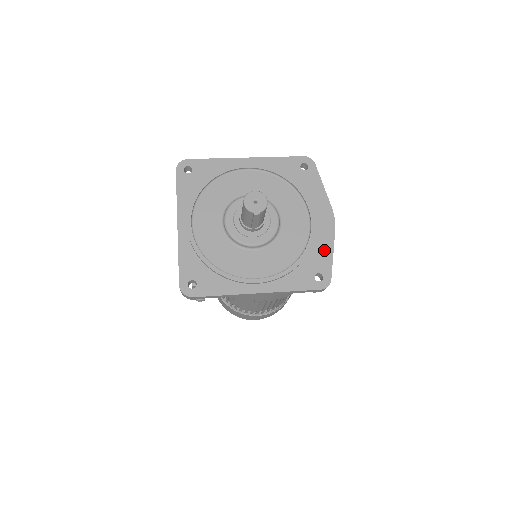
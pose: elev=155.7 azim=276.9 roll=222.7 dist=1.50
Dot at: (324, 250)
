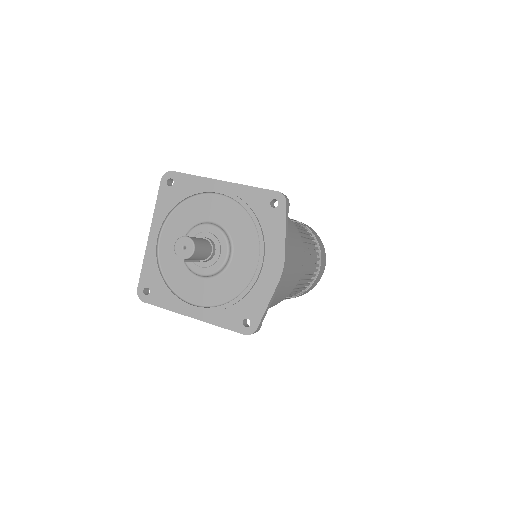
Dot at: (261, 298)
